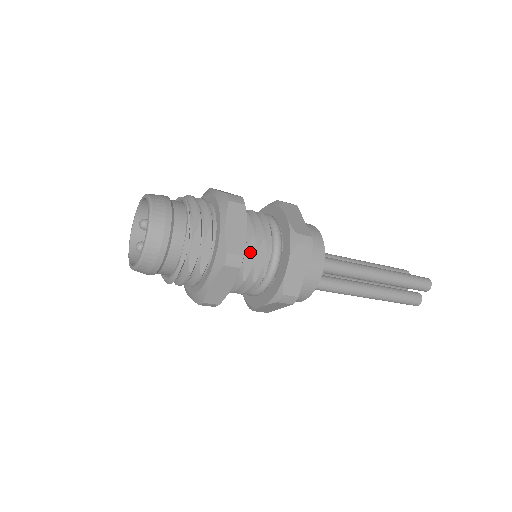
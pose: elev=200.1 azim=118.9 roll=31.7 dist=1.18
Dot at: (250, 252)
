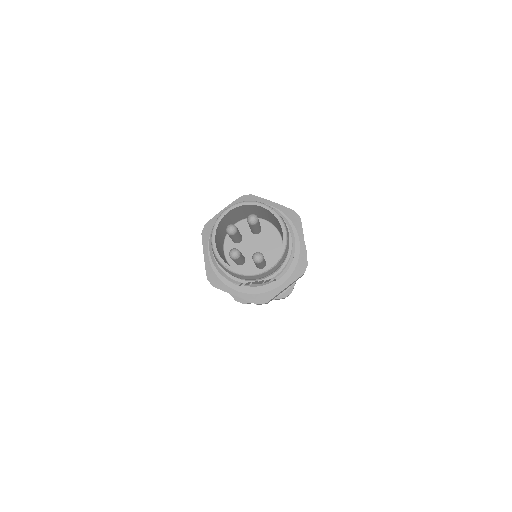
Dot at: occluded
